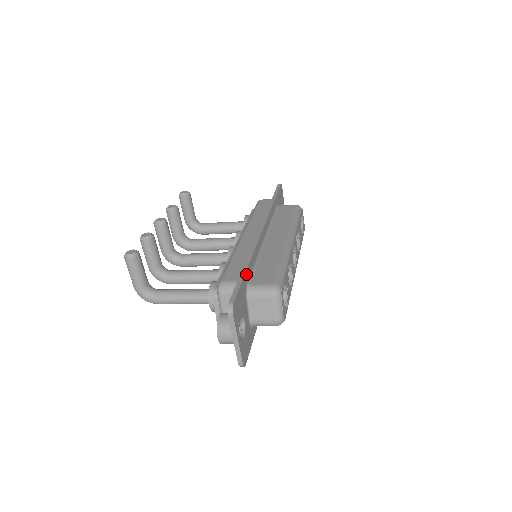
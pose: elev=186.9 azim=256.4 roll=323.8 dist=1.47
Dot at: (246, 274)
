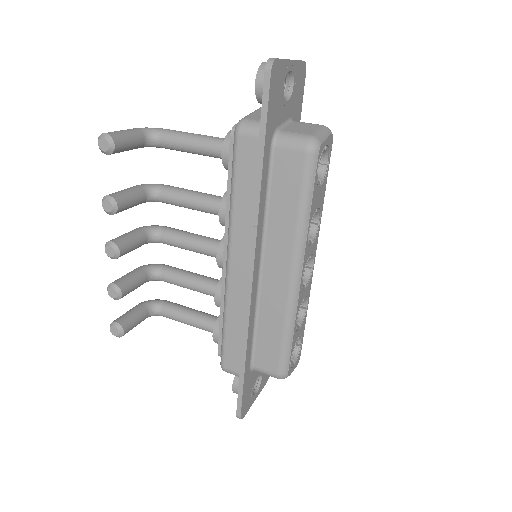
Dot at: (246, 369)
